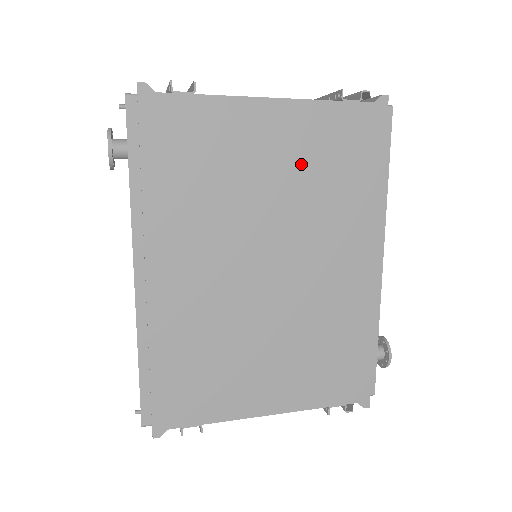
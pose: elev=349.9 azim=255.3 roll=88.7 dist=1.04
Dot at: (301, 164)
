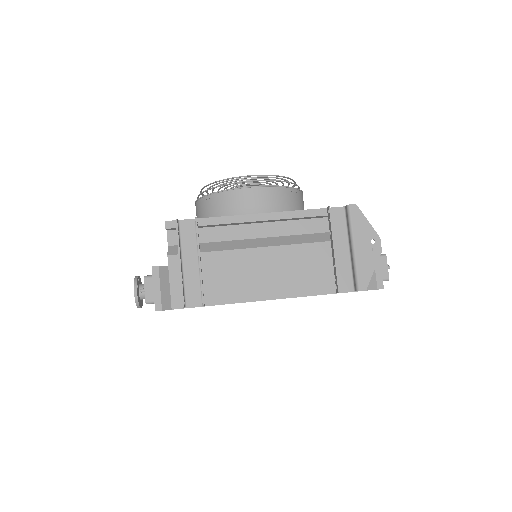
Dot at: occluded
